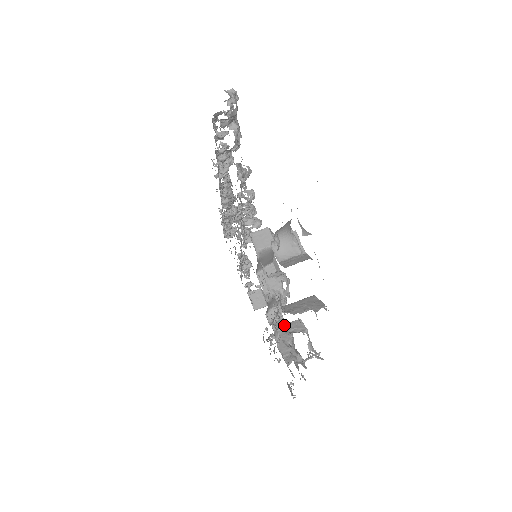
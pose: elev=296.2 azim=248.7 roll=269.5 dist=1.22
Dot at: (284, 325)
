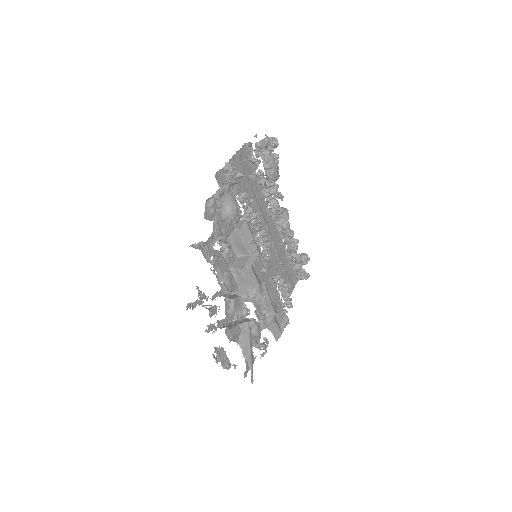
Dot at: occluded
